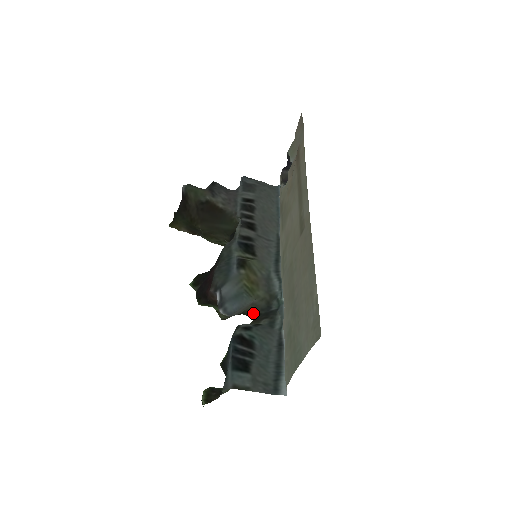
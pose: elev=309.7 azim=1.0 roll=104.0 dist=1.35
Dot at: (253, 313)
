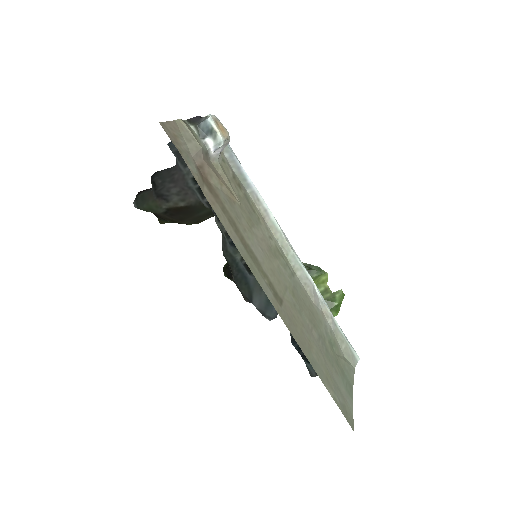
Dot at: occluded
